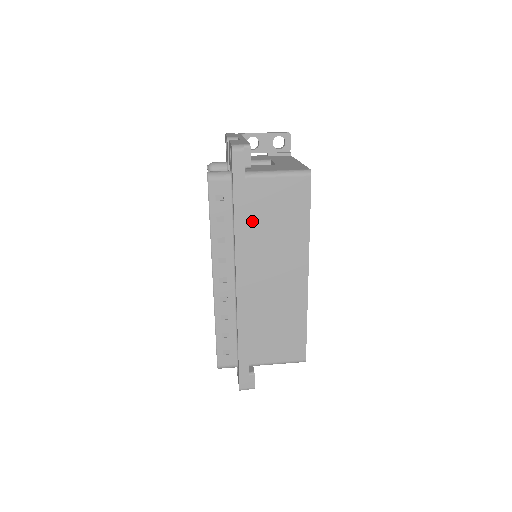
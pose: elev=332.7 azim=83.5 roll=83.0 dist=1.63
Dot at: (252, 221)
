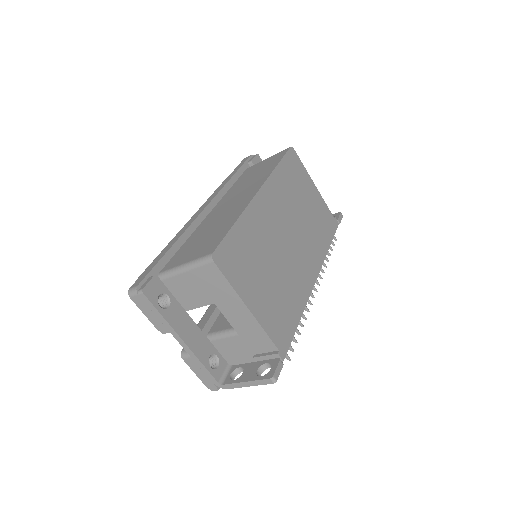
Dot at: (237, 183)
